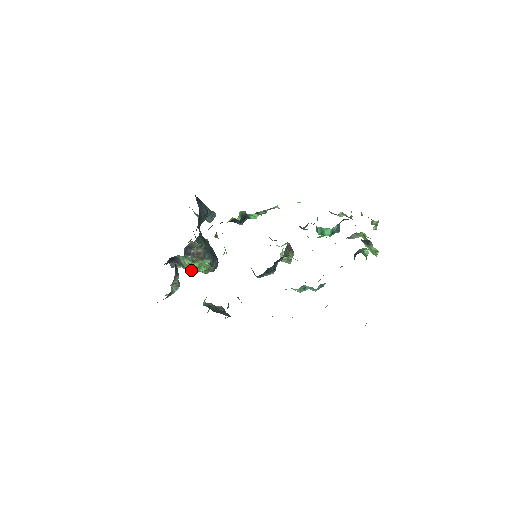
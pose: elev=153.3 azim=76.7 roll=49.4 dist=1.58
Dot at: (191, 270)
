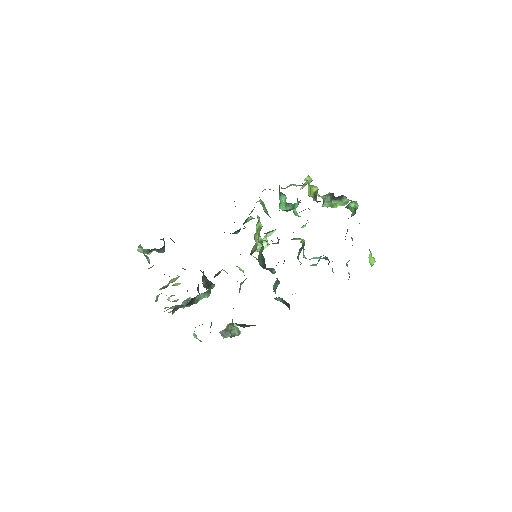
Dot at: (184, 307)
